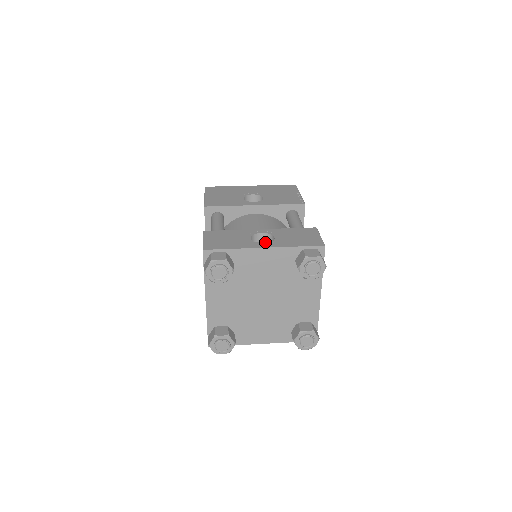
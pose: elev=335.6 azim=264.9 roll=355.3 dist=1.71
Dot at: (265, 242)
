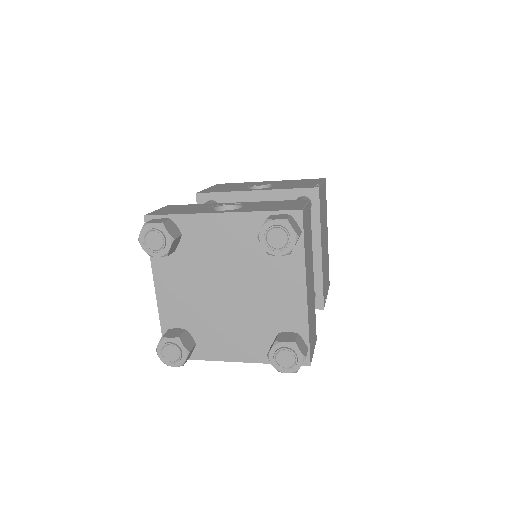
Dot at: occluded
